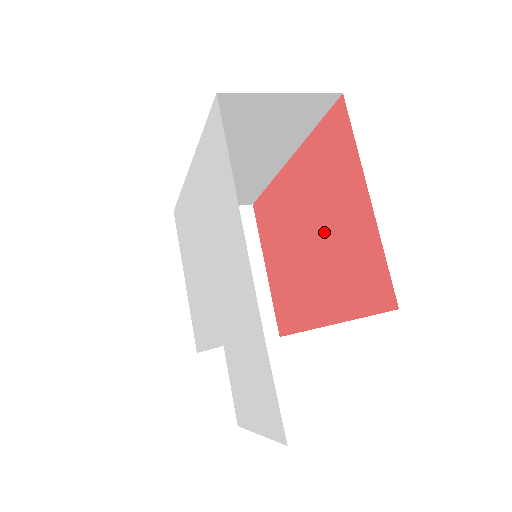
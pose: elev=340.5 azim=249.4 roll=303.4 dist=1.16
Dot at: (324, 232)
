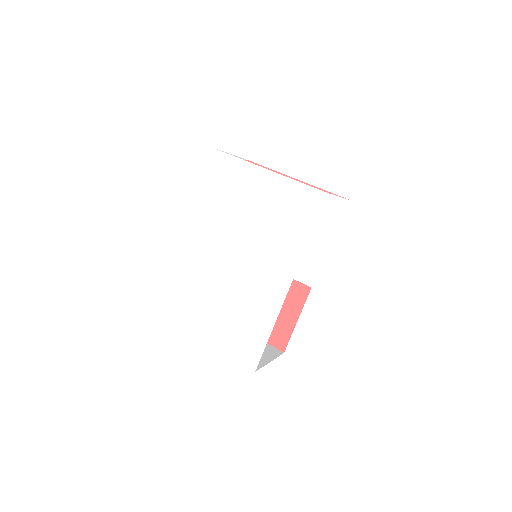
Dot at: occluded
